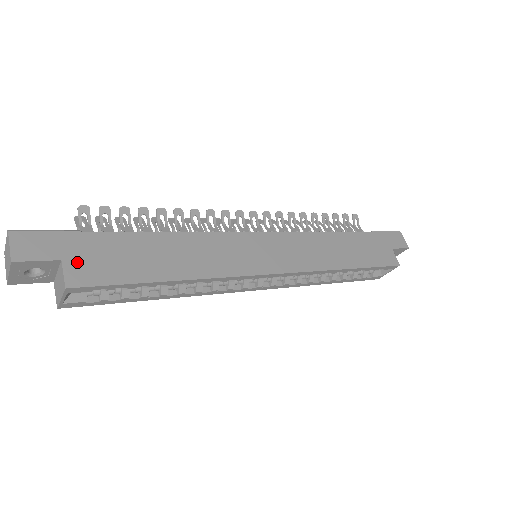
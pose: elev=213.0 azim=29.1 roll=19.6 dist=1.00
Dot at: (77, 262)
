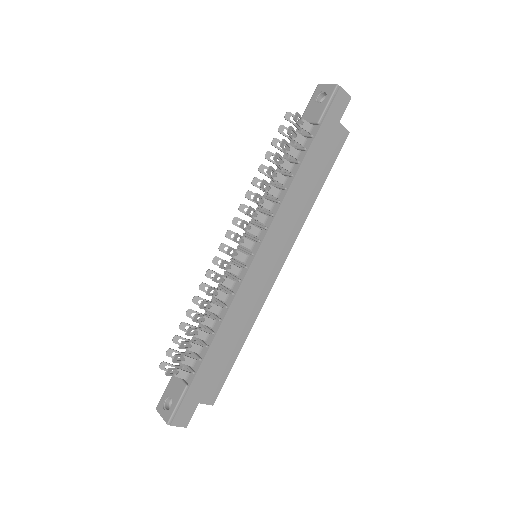
Dot at: (204, 395)
